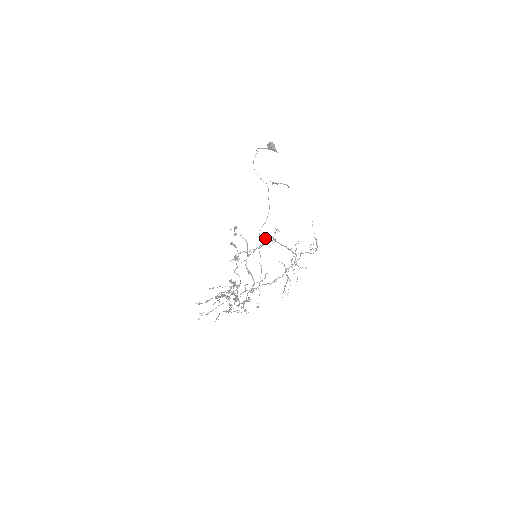
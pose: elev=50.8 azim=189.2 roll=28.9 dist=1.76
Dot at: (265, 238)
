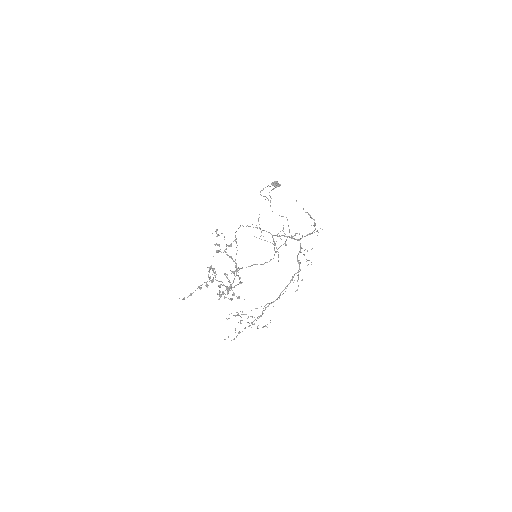
Dot at: occluded
